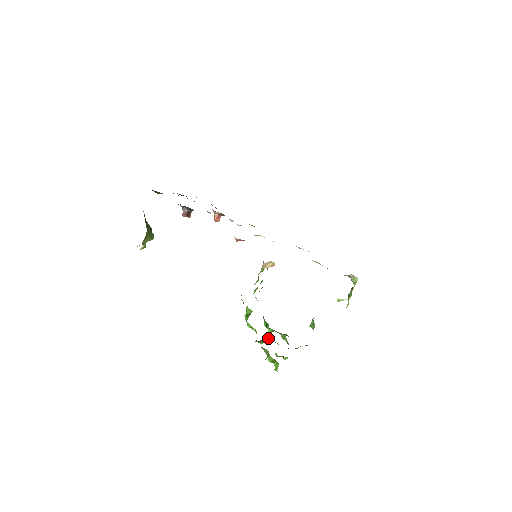
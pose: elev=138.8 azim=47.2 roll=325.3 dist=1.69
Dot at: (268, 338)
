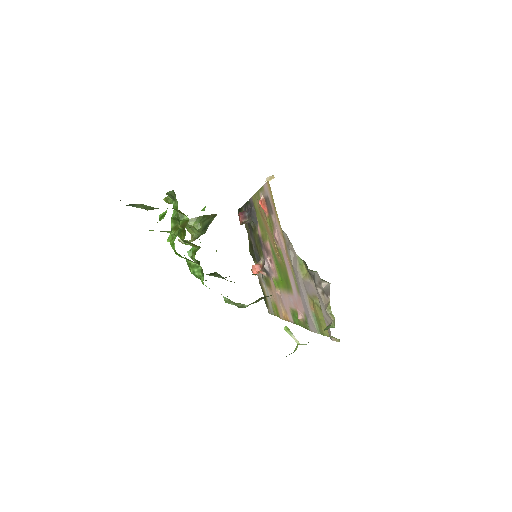
Dot at: (187, 219)
